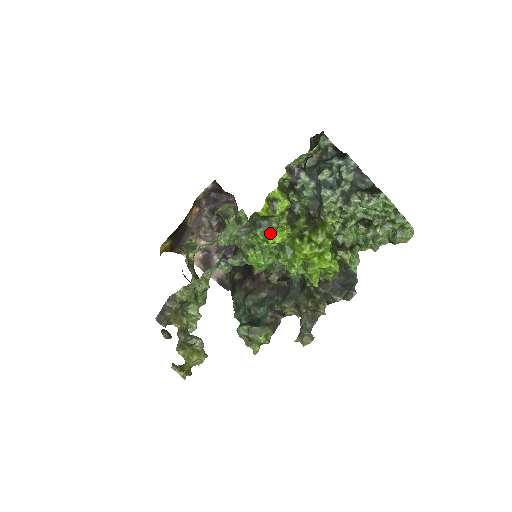
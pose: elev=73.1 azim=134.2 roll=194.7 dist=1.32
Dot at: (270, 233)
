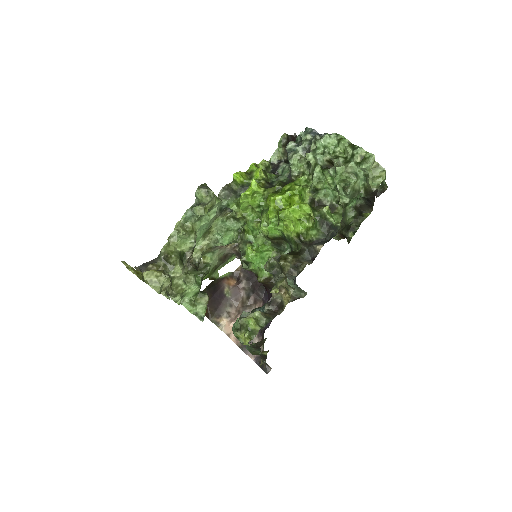
Dot at: occluded
